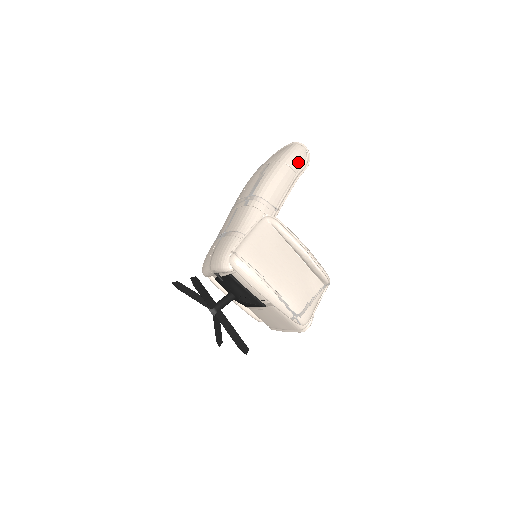
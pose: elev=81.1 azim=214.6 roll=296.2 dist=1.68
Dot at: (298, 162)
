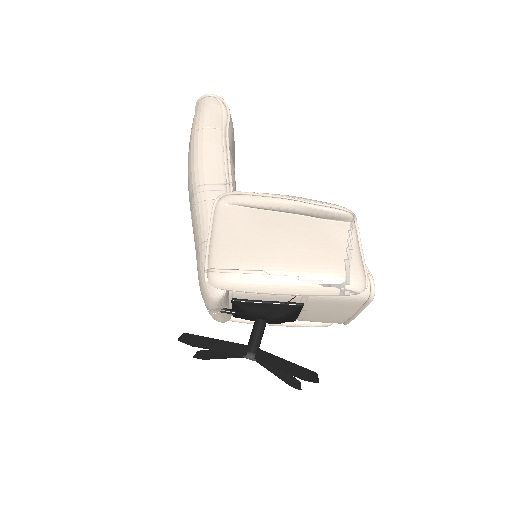
Dot at: (214, 116)
